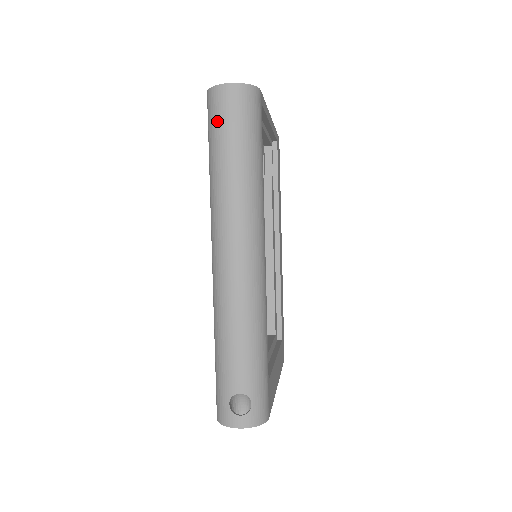
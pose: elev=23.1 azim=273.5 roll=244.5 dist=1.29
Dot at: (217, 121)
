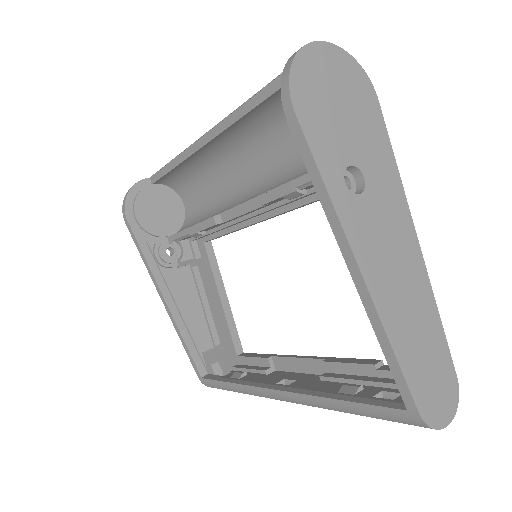
Dot at: occluded
